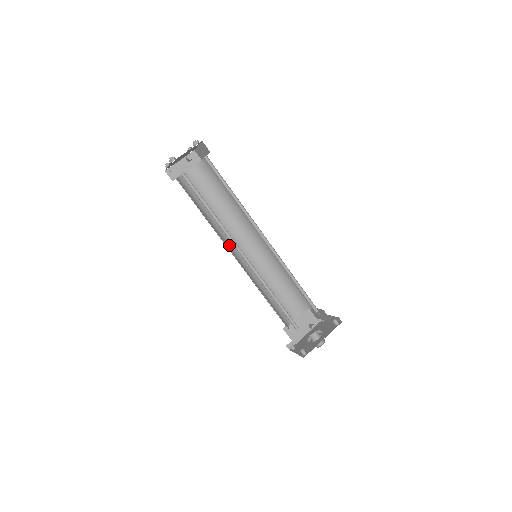
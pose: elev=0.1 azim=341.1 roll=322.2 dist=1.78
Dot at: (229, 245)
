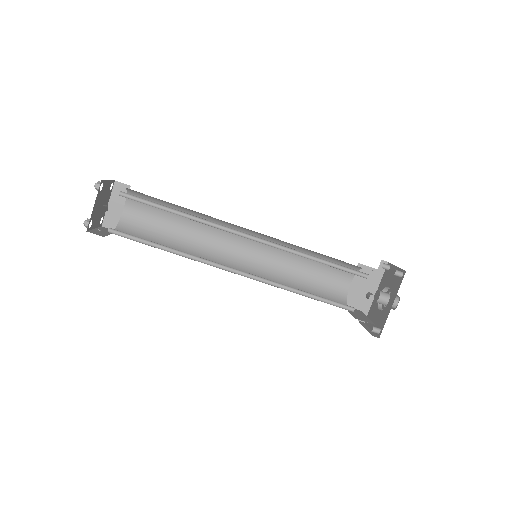
Dot at: (221, 259)
